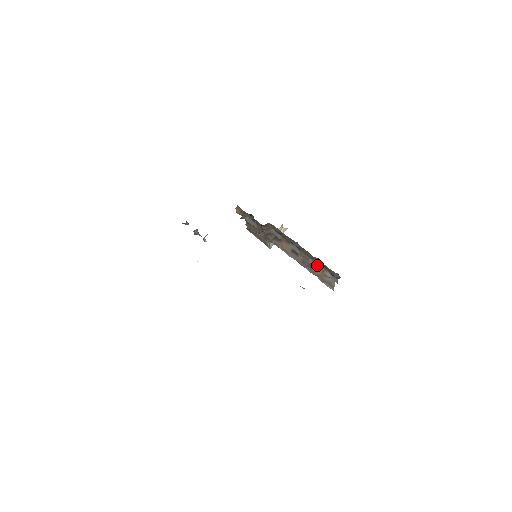
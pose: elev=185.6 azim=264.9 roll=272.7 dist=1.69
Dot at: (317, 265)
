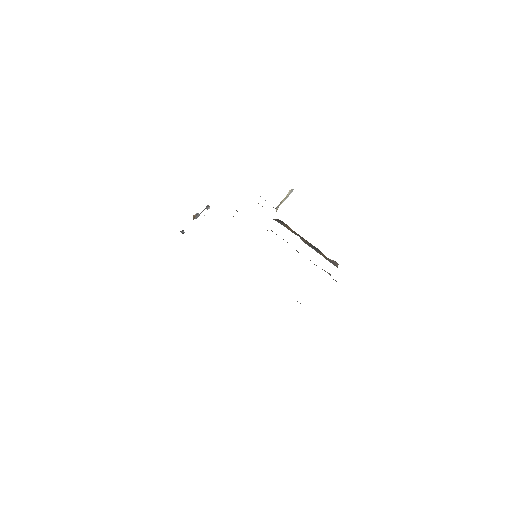
Dot at: occluded
